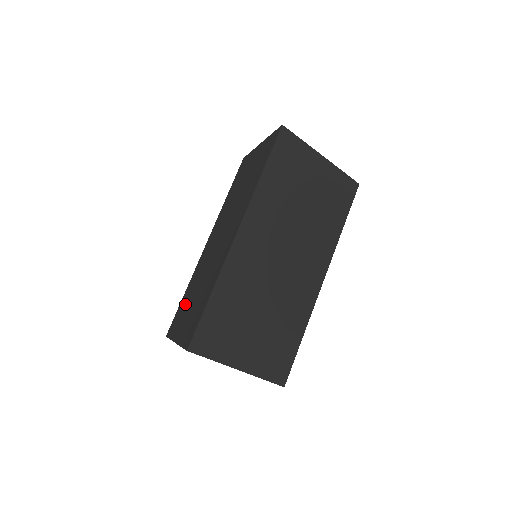
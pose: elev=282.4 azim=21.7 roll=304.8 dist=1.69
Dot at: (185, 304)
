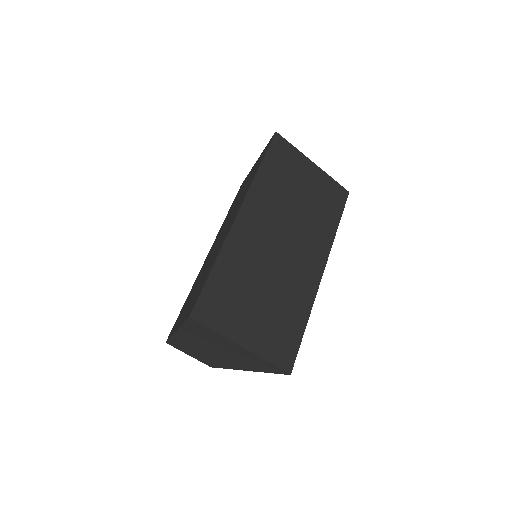
Dot at: (186, 303)
